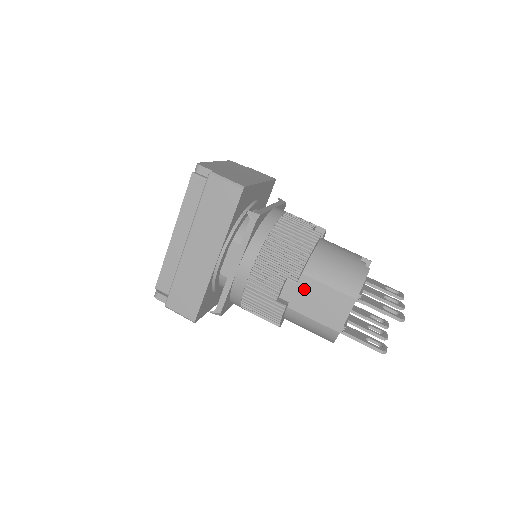
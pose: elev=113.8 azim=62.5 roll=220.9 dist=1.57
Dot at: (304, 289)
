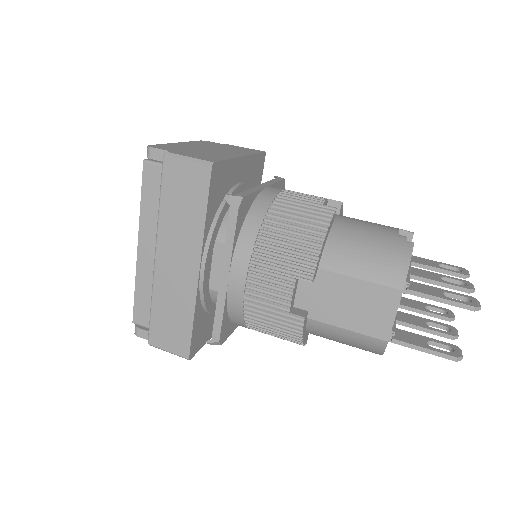
Dot at: (325, 289)
